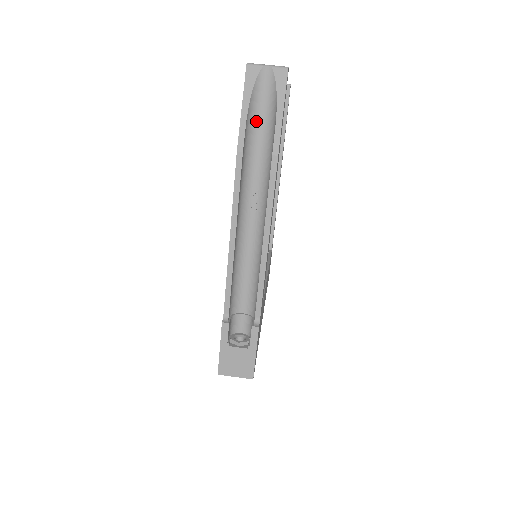
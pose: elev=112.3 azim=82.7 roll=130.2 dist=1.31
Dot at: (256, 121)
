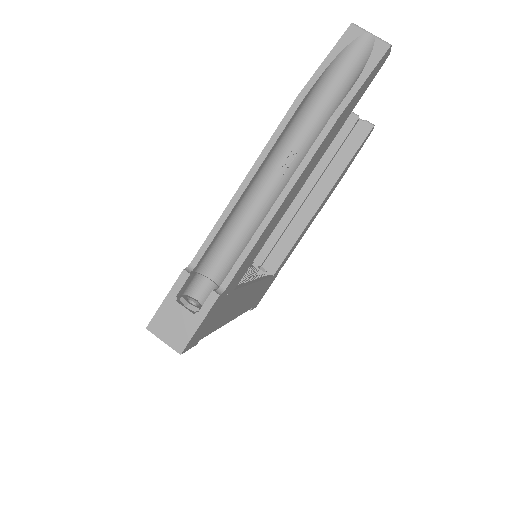
Dot at: (332, 82)
